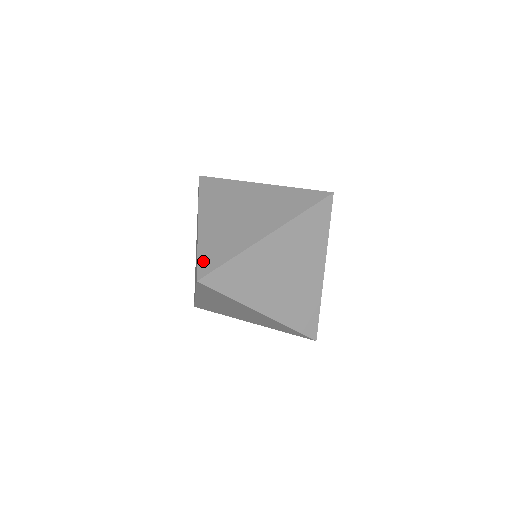
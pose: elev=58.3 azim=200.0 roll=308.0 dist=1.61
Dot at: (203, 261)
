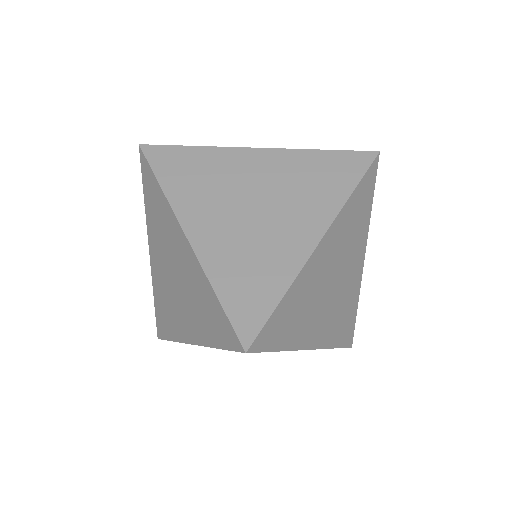
Dot at: (236, 311)
